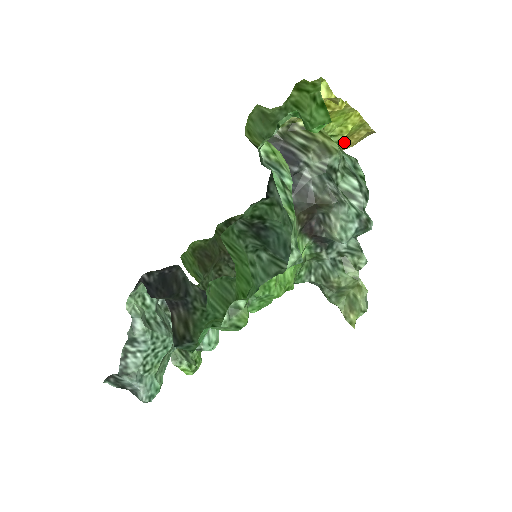
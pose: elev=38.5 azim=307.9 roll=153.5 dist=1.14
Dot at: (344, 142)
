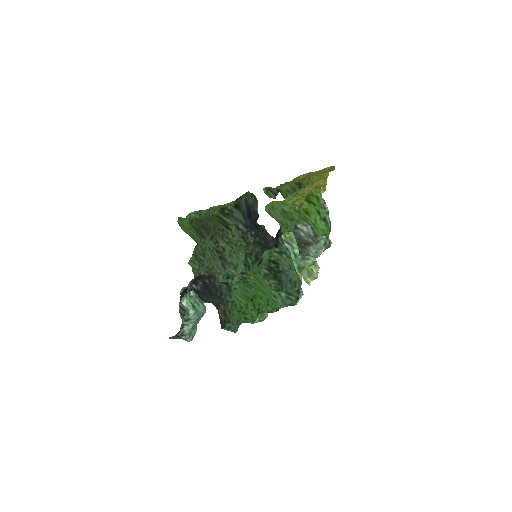
Dot at: (313, 173)
